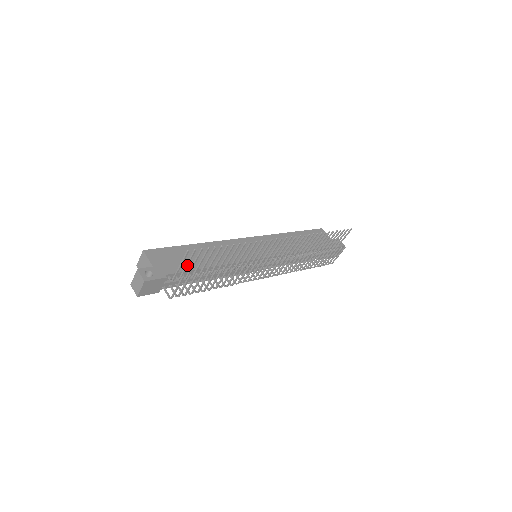
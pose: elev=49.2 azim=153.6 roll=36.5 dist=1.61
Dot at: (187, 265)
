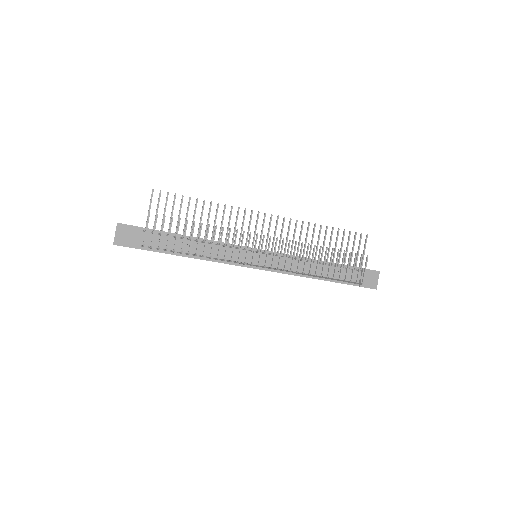
Dot at: (157, 211)
